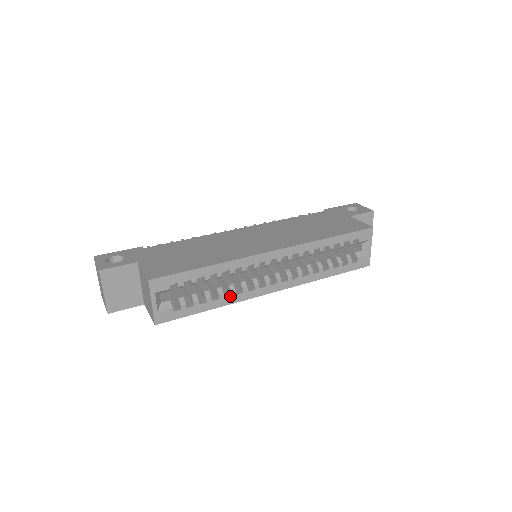
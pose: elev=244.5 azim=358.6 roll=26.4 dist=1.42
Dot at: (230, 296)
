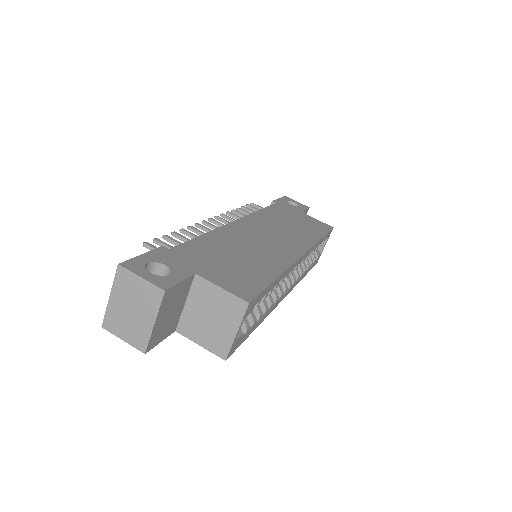
Dot at: (269, 309)
